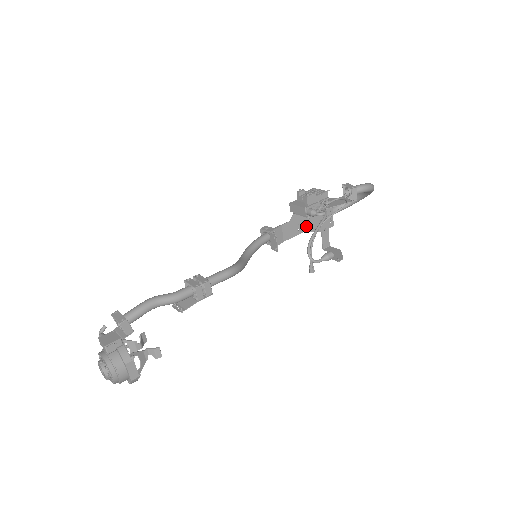
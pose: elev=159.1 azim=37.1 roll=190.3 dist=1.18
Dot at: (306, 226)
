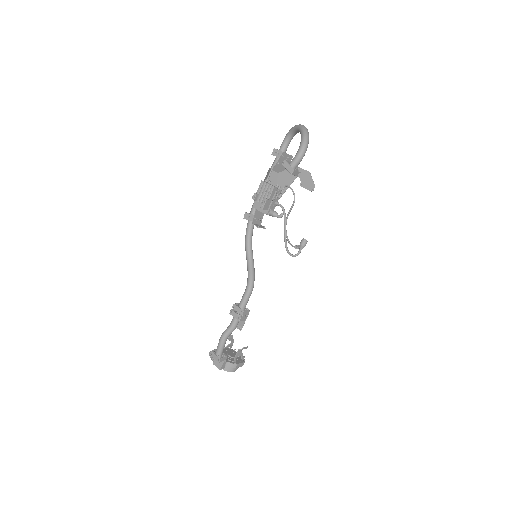
Dot at: occluded
